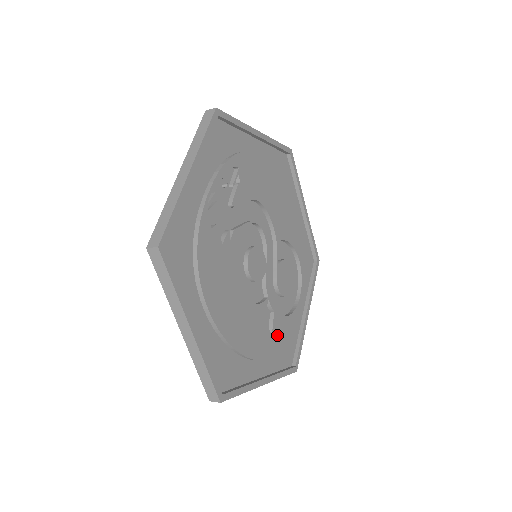
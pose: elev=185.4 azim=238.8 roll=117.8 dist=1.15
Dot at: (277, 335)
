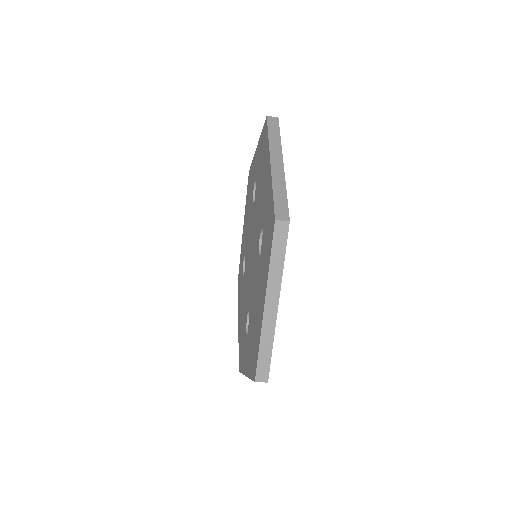
Dot at: occluded
